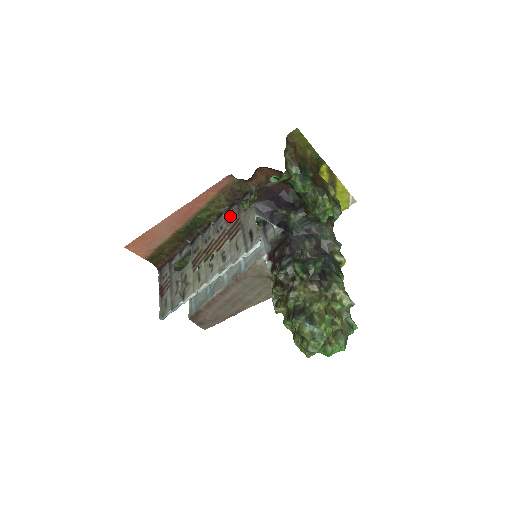
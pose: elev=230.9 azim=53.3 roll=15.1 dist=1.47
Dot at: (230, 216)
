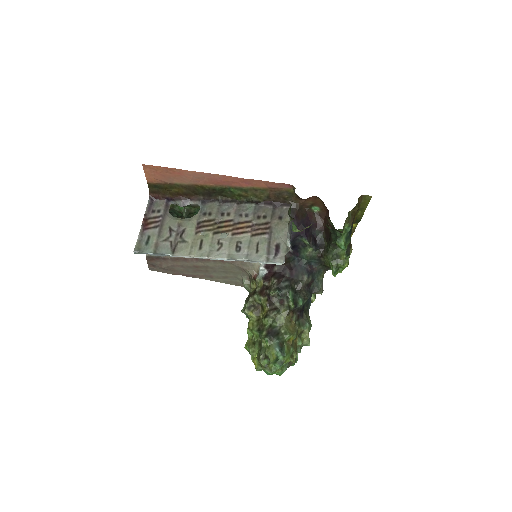
Dot at: (261, 212)
